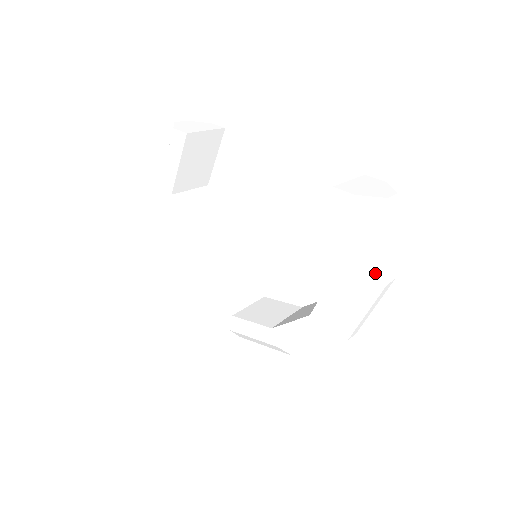
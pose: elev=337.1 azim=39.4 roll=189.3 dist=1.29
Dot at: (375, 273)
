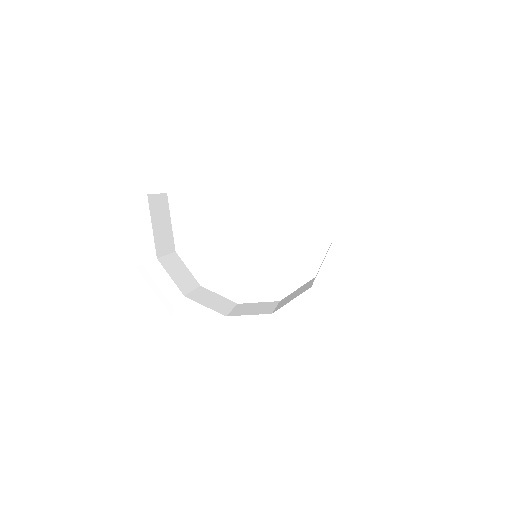
Dot at: (351, 171)
